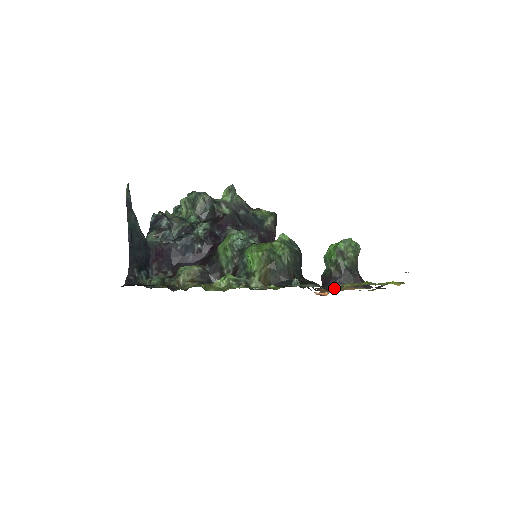
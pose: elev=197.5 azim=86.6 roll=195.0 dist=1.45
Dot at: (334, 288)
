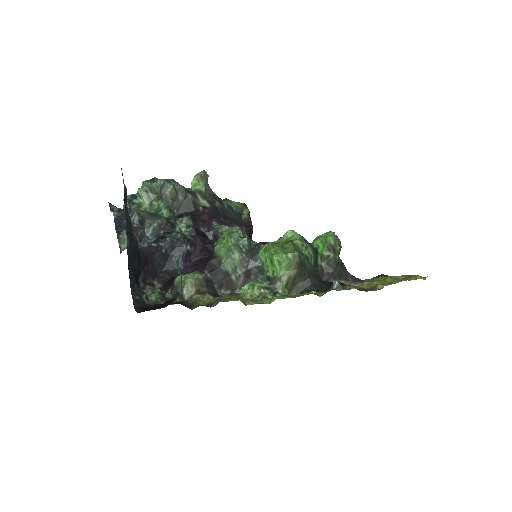
Dot at: occluded
